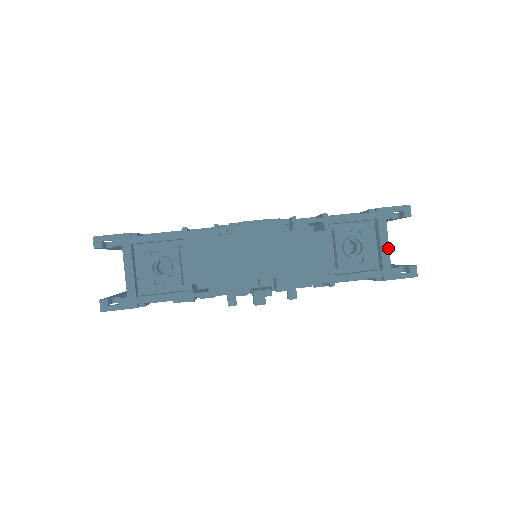
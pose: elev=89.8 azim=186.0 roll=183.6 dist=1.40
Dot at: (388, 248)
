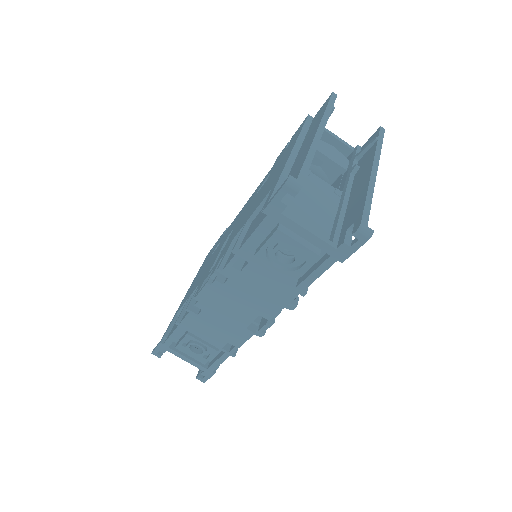
Dot at: (313, 236)
